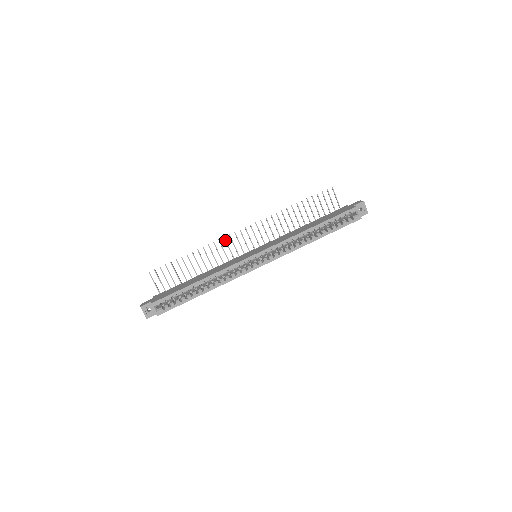
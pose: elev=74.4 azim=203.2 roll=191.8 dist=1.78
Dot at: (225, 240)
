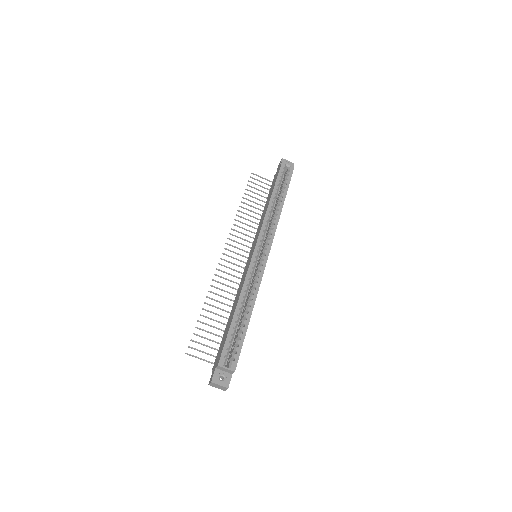
Dot at: (220, 270)
